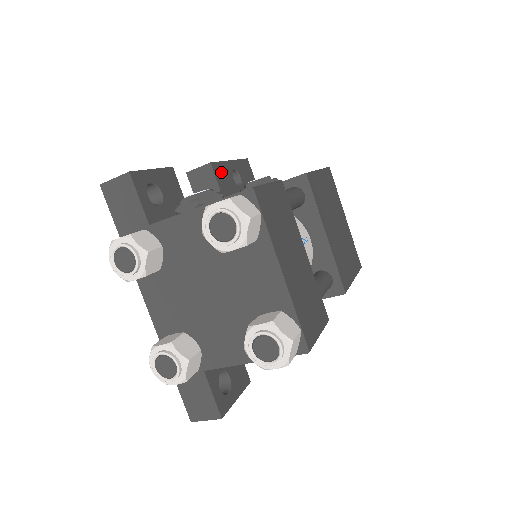
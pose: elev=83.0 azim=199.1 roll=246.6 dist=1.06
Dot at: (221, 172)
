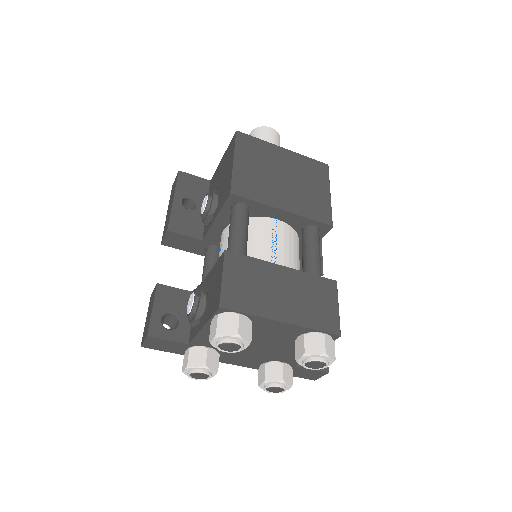
Dot at: (179, 222)
